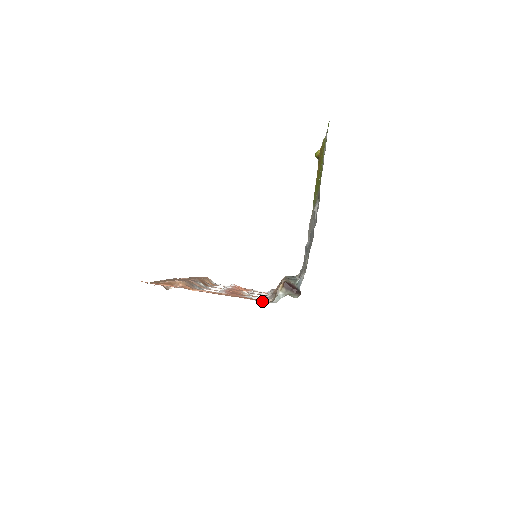
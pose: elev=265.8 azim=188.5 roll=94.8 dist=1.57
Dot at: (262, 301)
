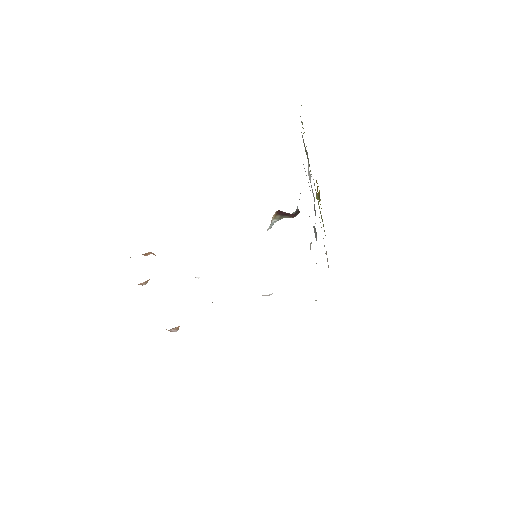
Dot at: occluded
